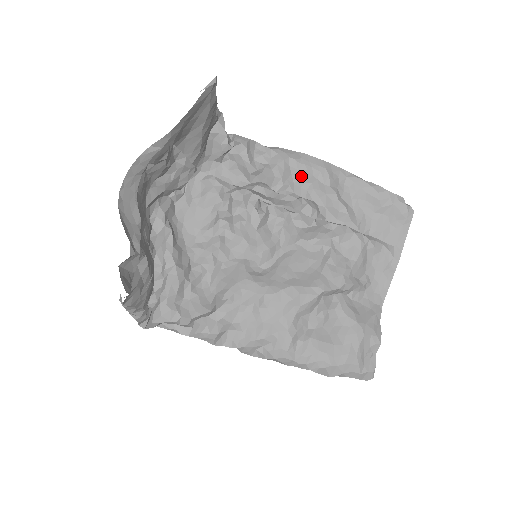
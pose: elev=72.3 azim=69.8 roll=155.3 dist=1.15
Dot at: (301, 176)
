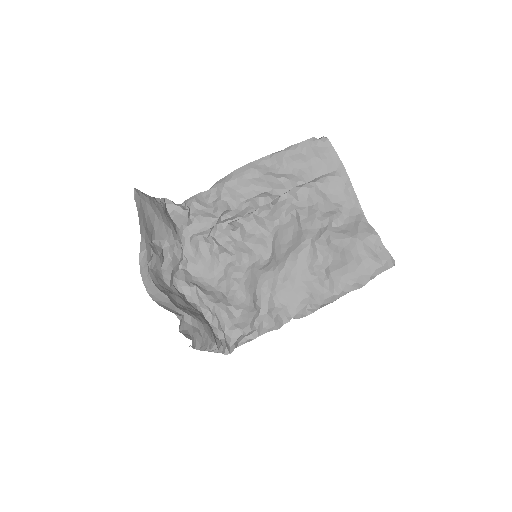
Dot at: (242, 186)
